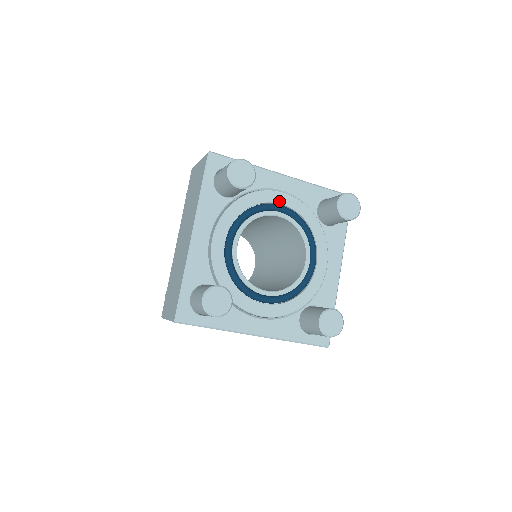
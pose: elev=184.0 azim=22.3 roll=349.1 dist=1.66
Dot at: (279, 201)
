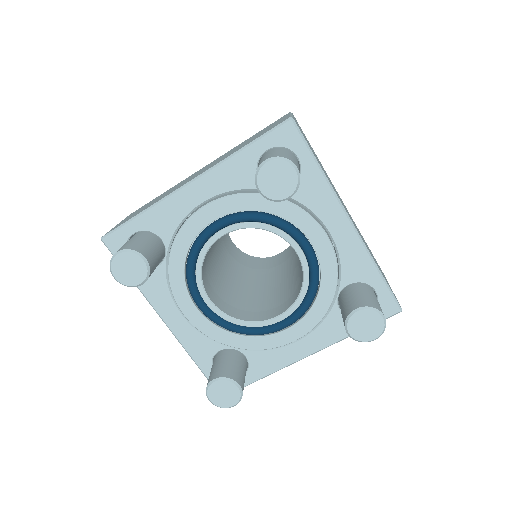
Dot at: (209, 220)
